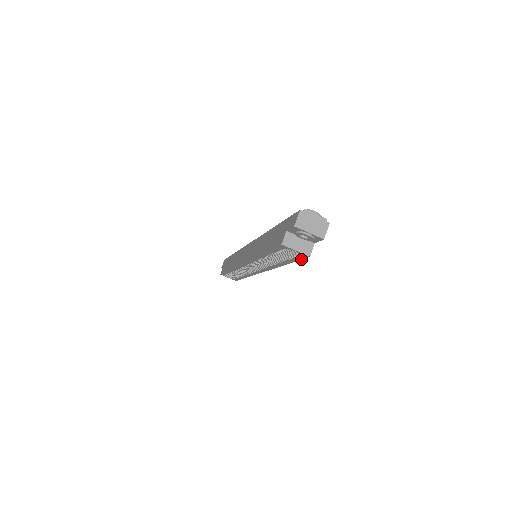
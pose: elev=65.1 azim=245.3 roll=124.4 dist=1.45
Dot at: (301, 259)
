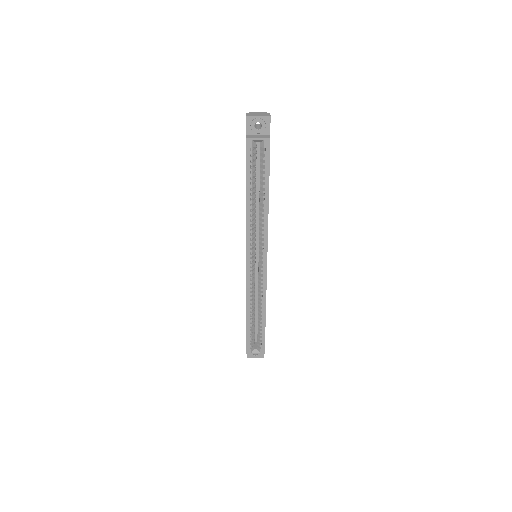
Dot at: (269, 157)
